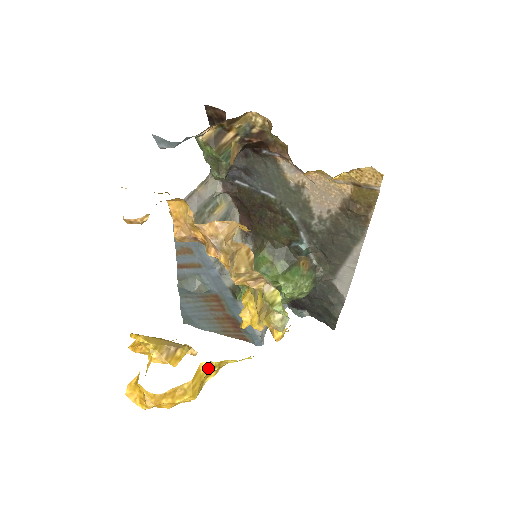
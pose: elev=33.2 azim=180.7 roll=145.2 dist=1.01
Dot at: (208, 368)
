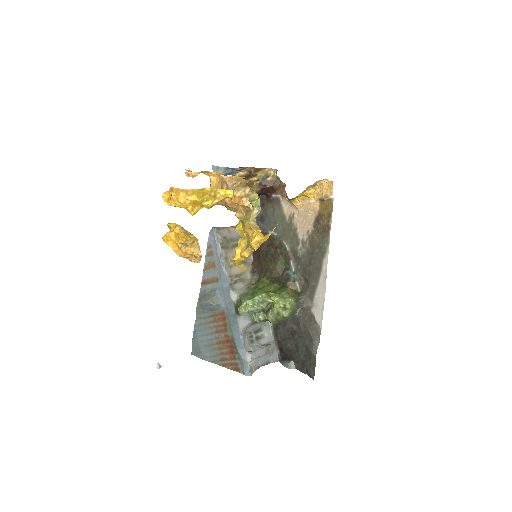
Dot at: (209, 191)
